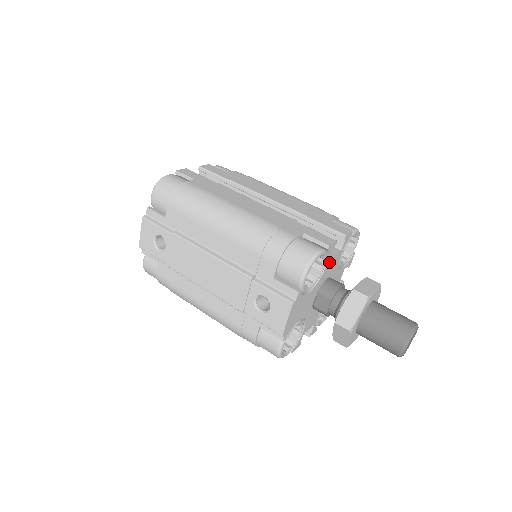
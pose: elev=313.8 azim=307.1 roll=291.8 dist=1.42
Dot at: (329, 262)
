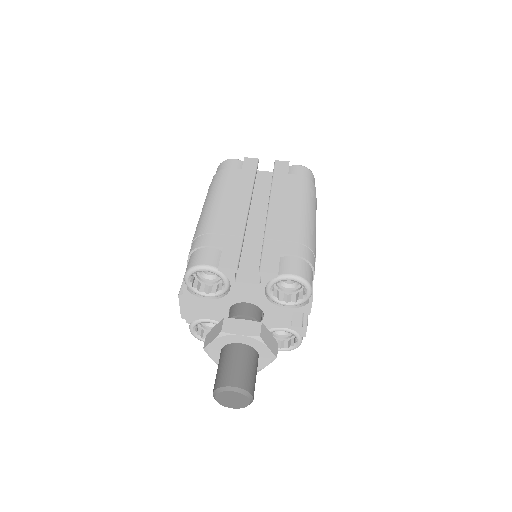
Dot at: (236, 286)
